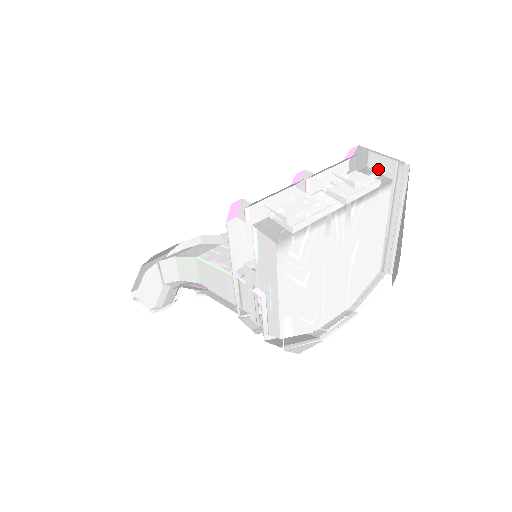
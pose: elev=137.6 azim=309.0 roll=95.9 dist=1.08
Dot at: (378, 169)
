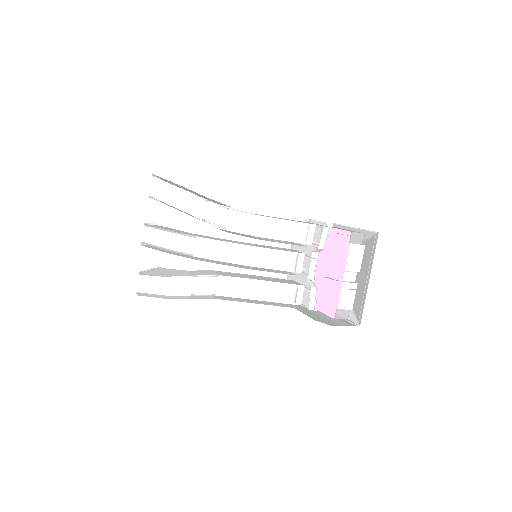
Dot at: occluded
